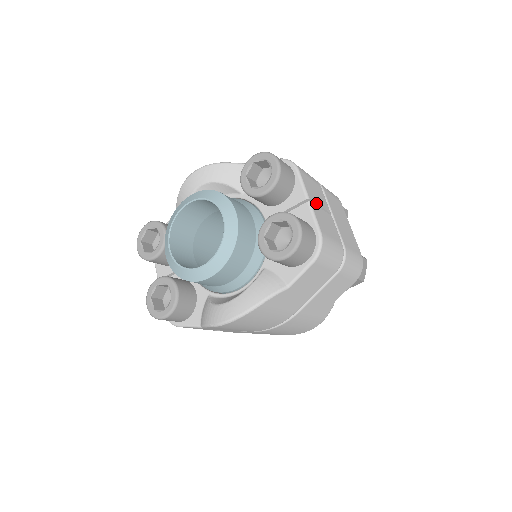
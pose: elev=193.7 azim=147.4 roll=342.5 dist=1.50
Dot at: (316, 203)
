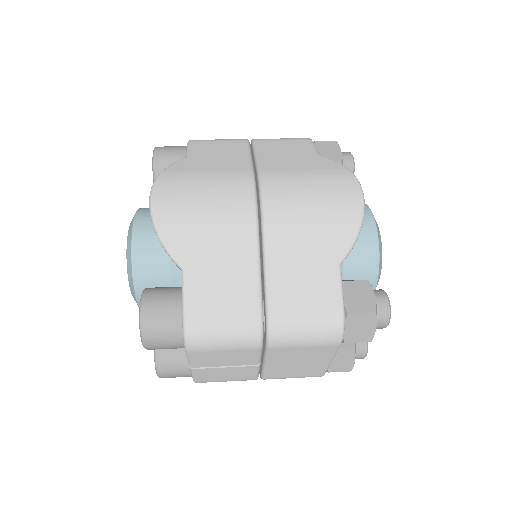
Dot at: (212, 366)
